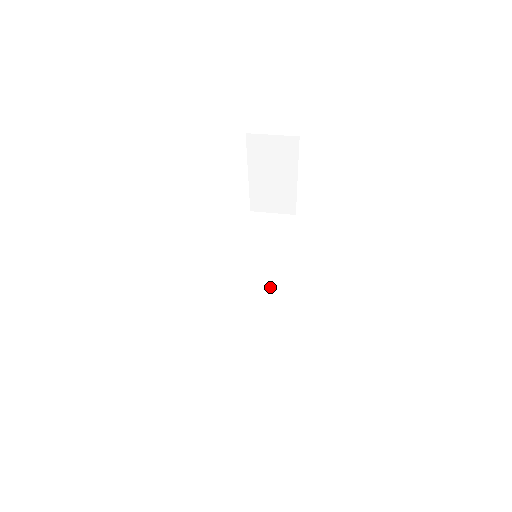
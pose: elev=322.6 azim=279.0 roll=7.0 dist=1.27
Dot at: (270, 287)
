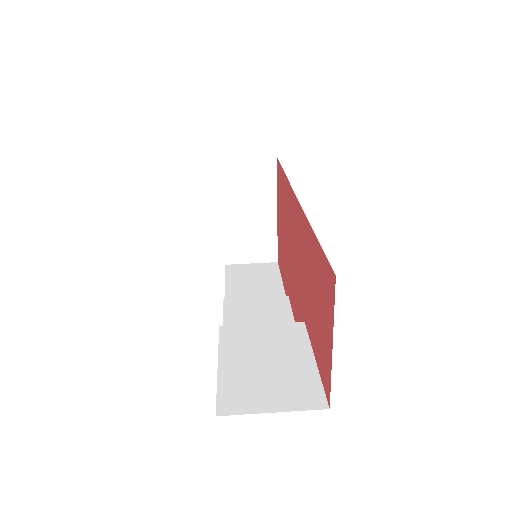
Dot at: (273, 312)
